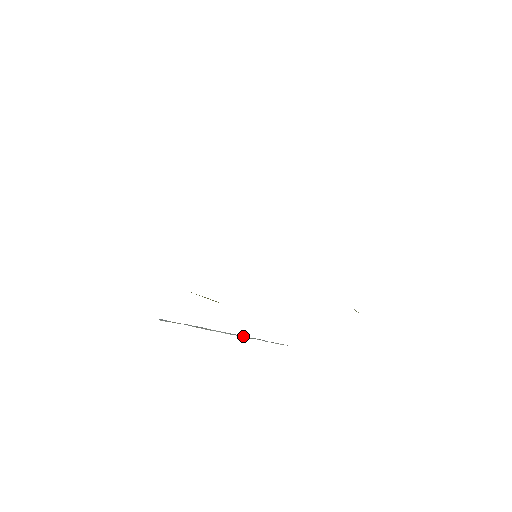
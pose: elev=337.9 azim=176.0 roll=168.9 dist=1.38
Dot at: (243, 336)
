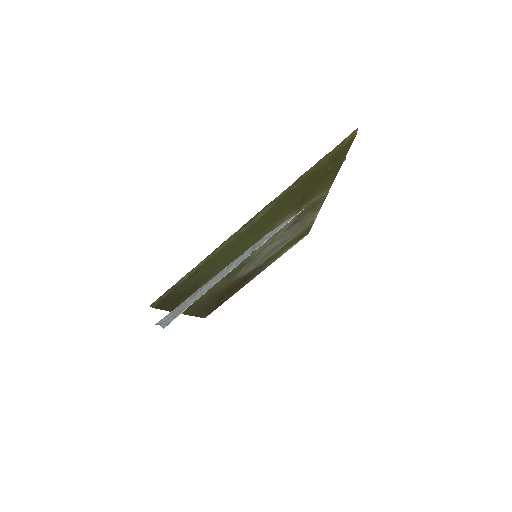
Dot at: (246, 255)
